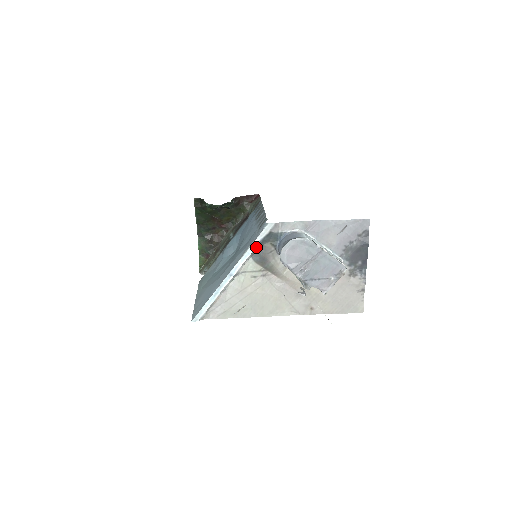
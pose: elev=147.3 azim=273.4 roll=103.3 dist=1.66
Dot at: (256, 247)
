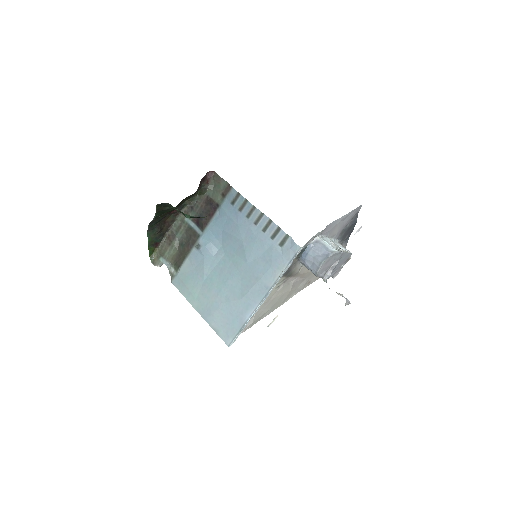
Dot at: occluded
